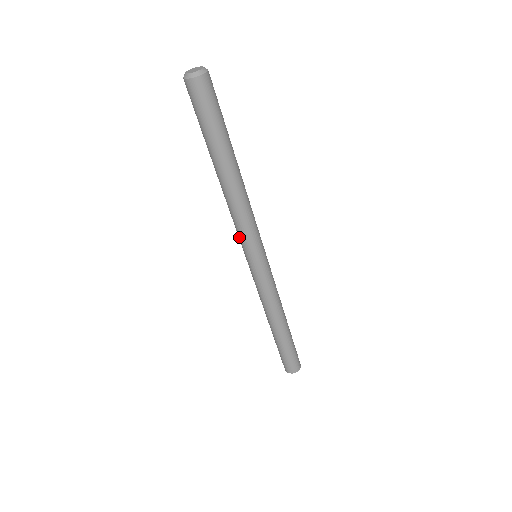
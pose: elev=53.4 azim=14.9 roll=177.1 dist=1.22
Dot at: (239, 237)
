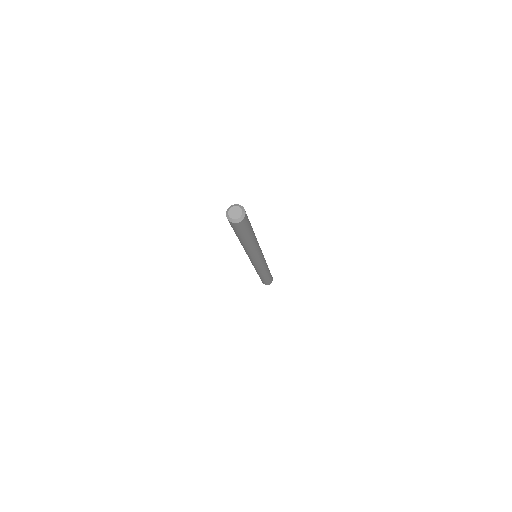
Dot at: occluded
